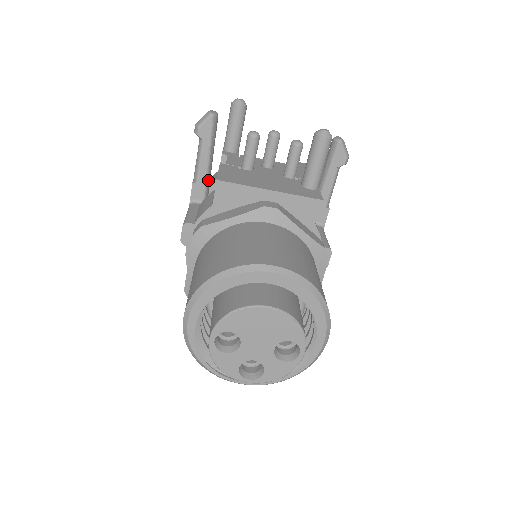
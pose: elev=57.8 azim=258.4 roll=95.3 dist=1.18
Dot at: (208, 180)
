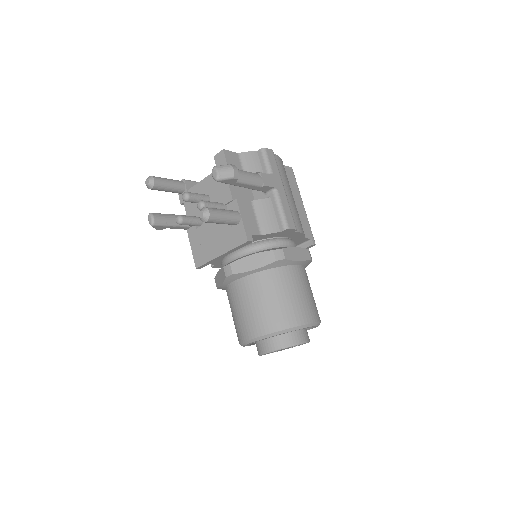
Dot at: occluded
